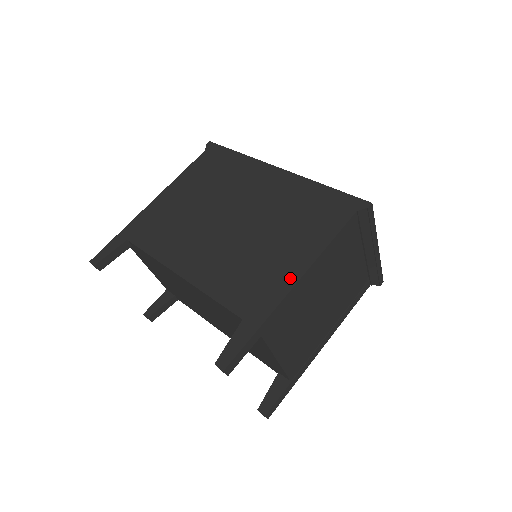
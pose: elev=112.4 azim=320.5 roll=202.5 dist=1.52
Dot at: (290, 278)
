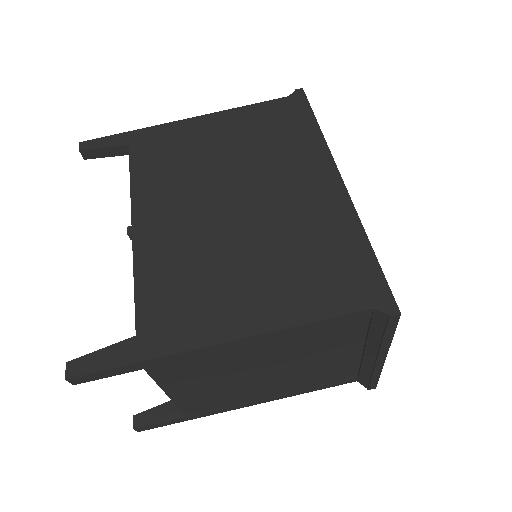
Dot at: (224, 330)
